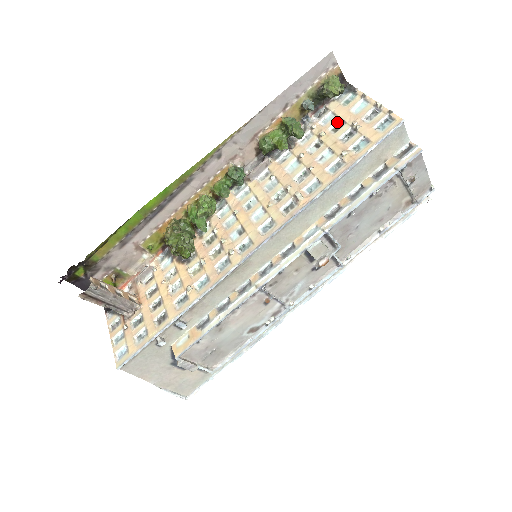
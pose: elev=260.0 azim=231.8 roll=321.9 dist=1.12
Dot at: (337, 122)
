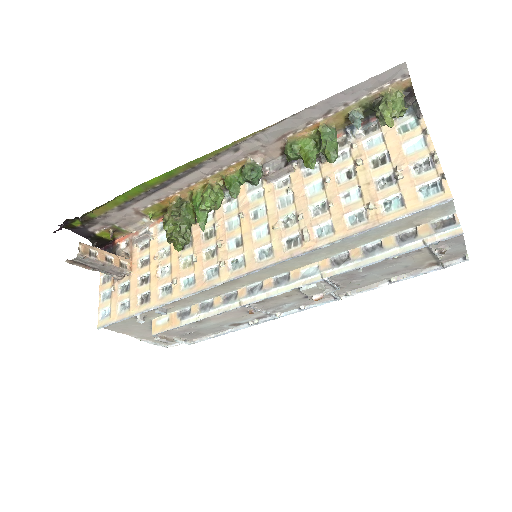
Dot at: (382, 153)
